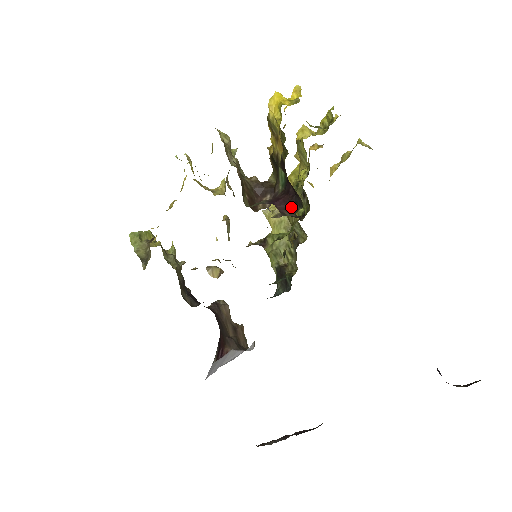
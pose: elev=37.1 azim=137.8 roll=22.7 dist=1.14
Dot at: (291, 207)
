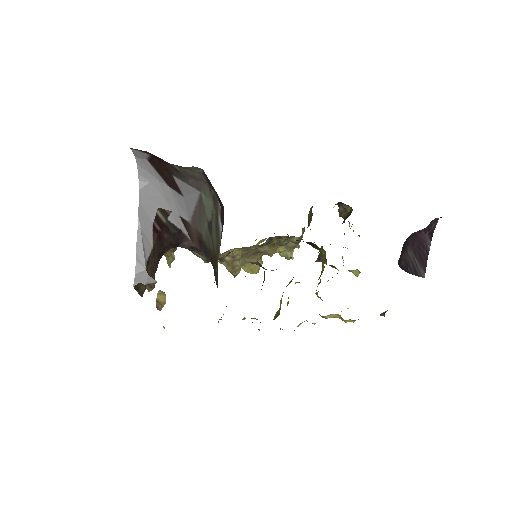
Dot at: occluded
